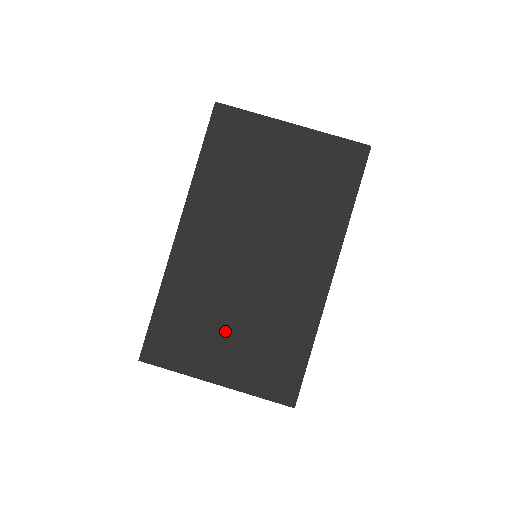
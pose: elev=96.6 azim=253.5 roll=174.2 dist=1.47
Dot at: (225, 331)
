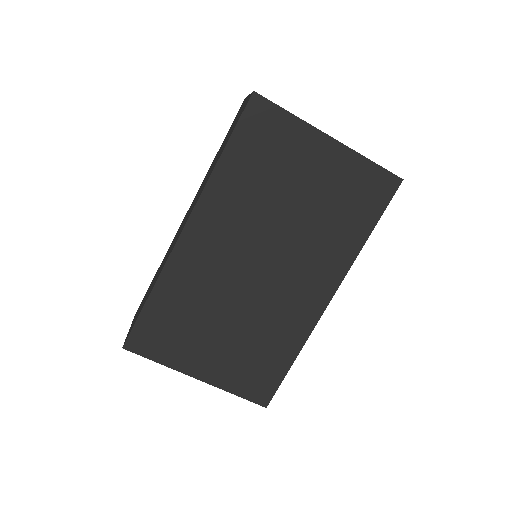
Dot at: (215, 333)
